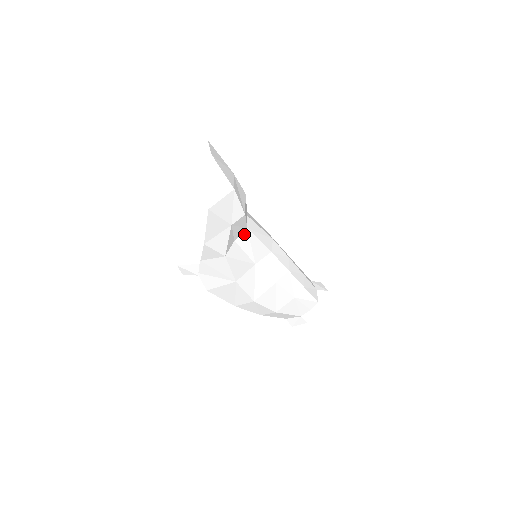
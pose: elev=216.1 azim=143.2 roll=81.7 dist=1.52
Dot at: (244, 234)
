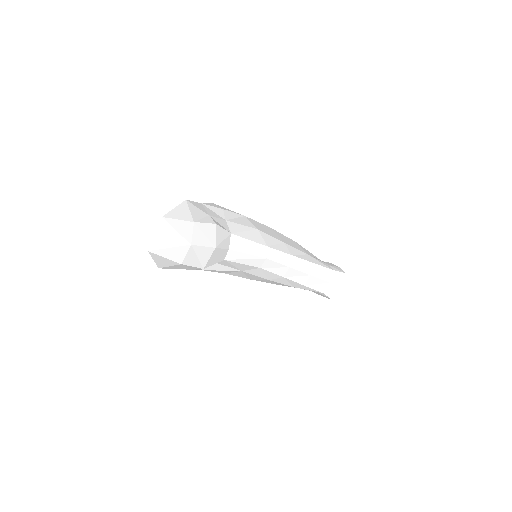
Dot at: (222, 261)
